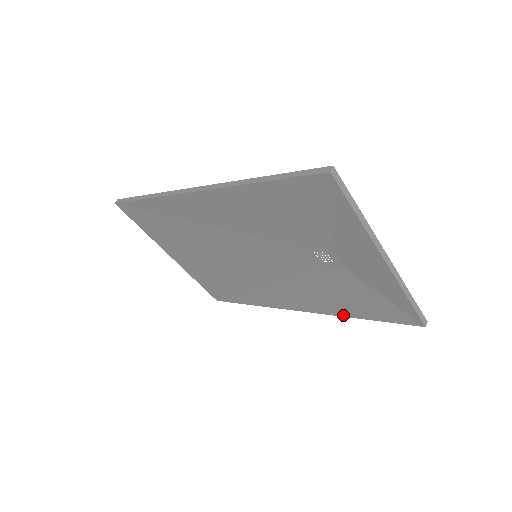
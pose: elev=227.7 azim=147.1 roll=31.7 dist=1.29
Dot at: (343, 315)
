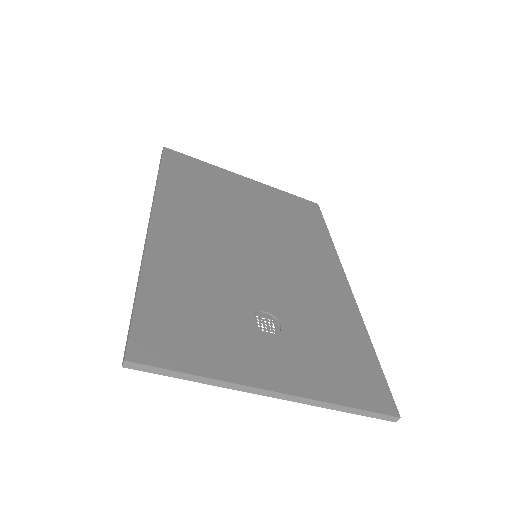
Dot at: occluded
